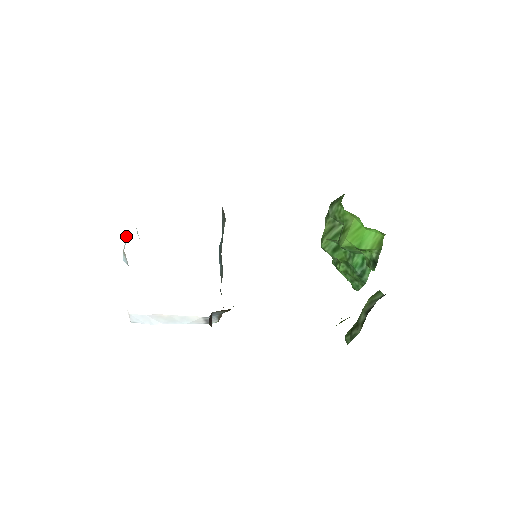
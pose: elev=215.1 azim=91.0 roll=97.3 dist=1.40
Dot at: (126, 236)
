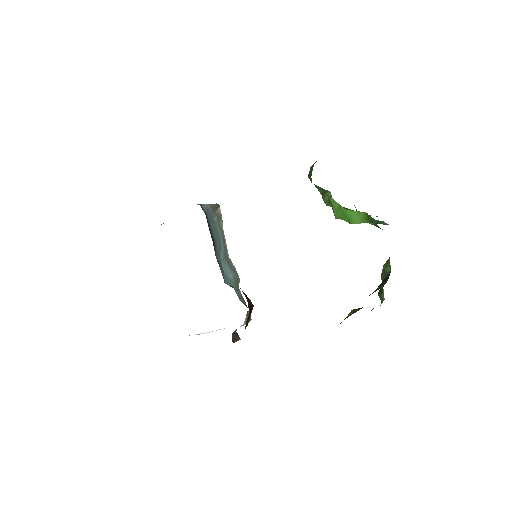
Dot at: occluded
